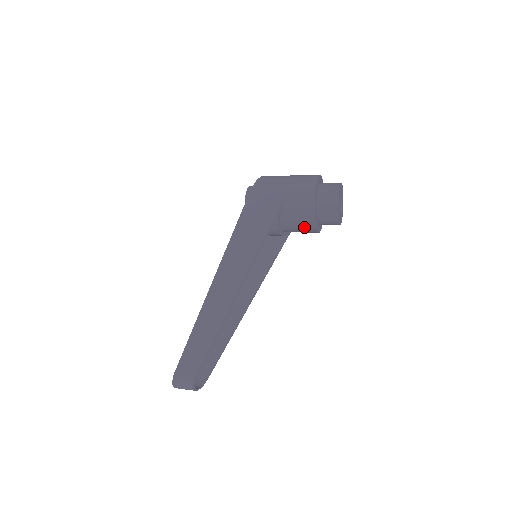
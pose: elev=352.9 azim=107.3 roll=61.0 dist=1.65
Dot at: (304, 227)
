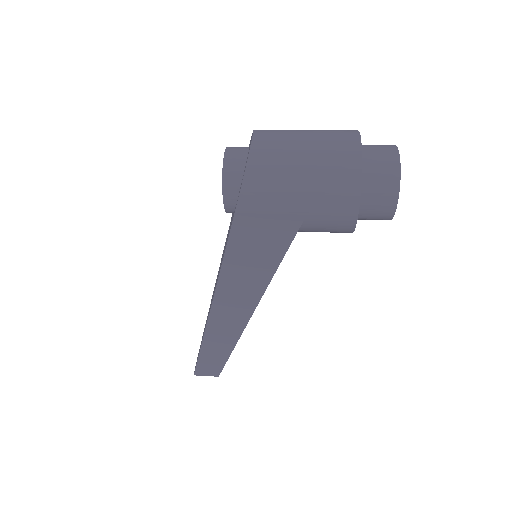
Dot at: occluded
